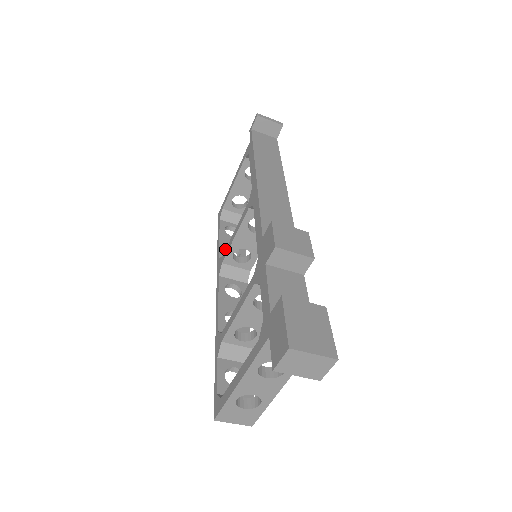
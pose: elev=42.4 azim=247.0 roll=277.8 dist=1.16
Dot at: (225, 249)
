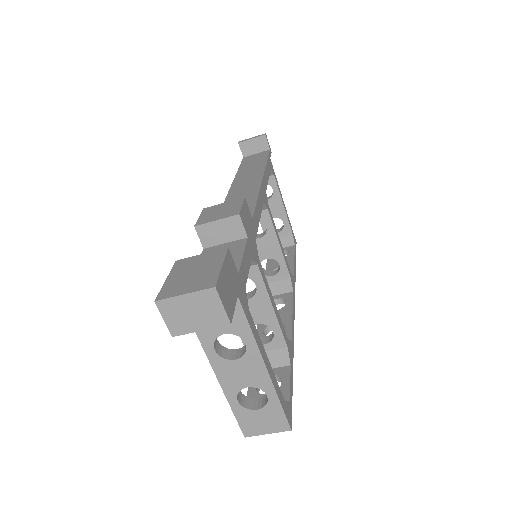
Dot at: occluded
